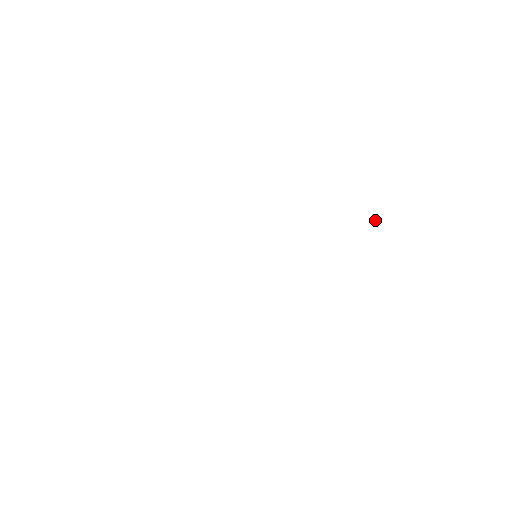
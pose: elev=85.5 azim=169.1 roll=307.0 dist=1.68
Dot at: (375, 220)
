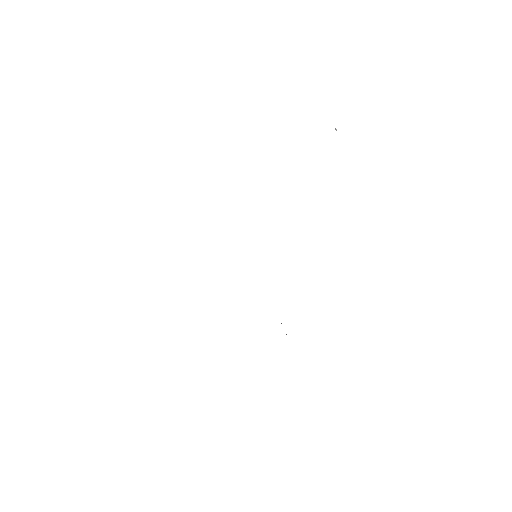
Dot at: occluded
